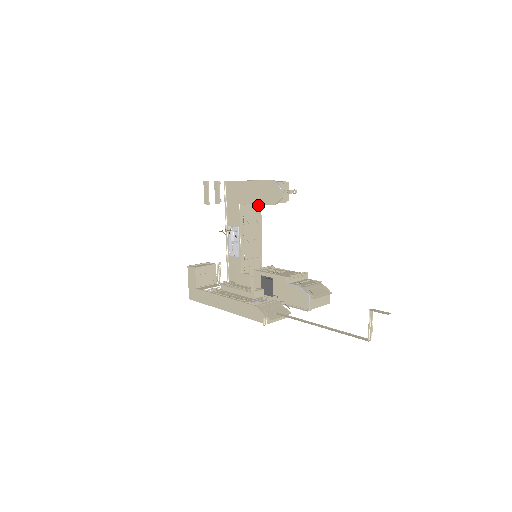
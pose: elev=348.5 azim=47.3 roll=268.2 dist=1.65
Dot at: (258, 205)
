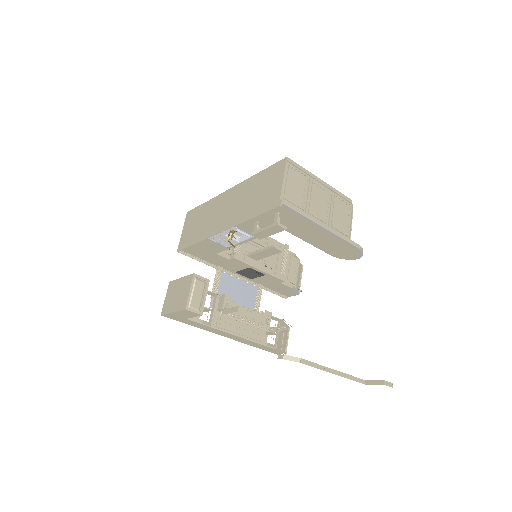
Dot at: occluded
